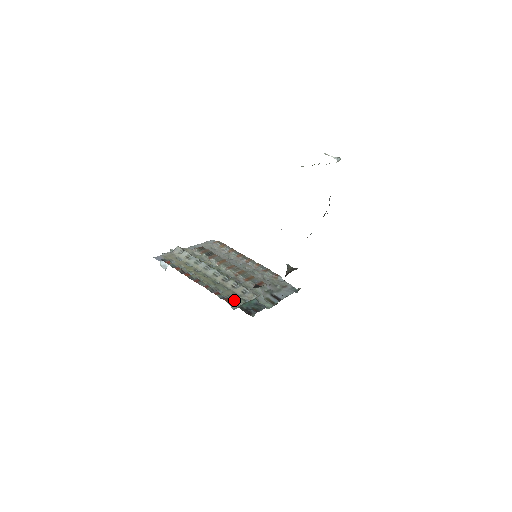
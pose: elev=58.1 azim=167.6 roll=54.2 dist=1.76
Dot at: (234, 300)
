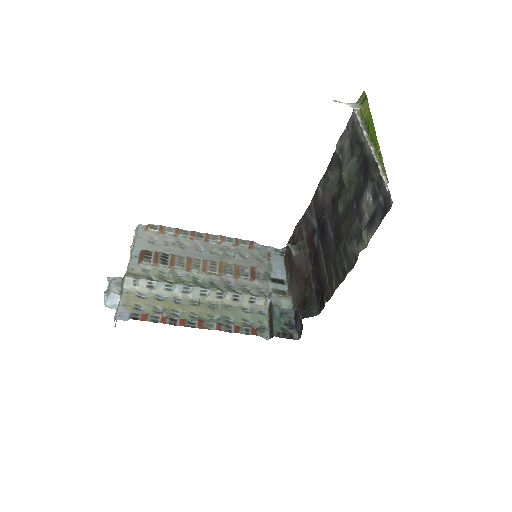
Dot at: (255, 323)
